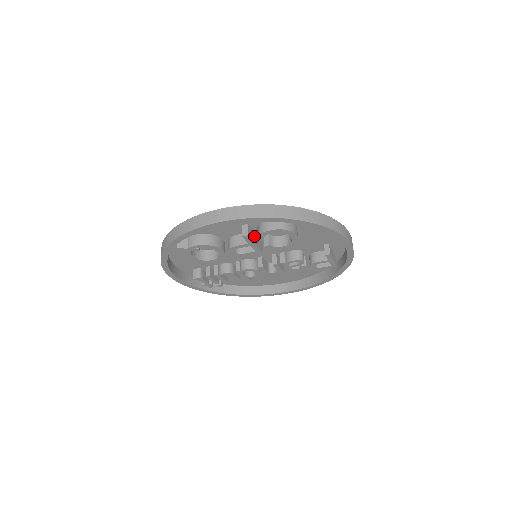
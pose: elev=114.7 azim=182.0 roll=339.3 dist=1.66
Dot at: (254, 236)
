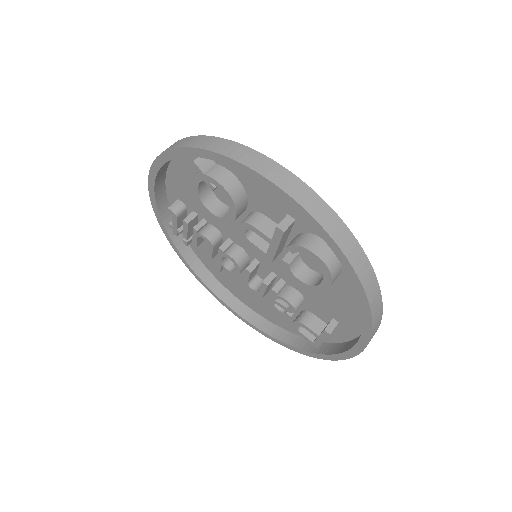
Dot at: (285, 238)
